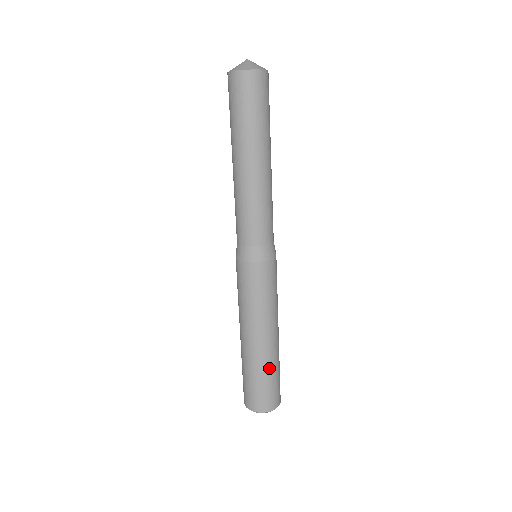
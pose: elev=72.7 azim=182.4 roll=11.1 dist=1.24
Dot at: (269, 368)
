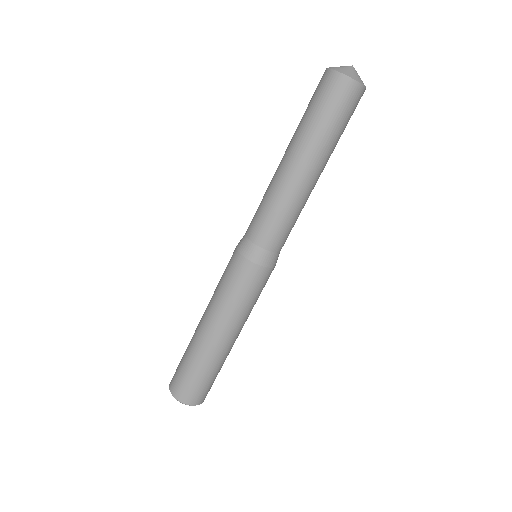
Dot at: (218, 366)
